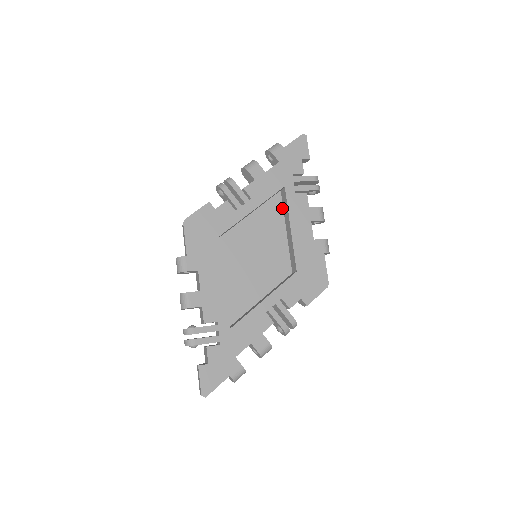
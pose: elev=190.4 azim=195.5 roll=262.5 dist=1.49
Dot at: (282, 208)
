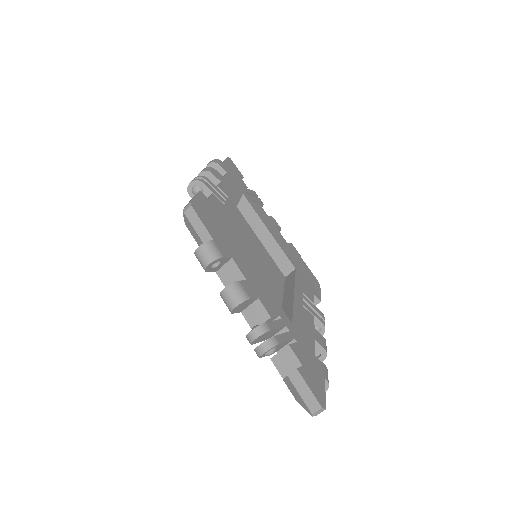
Dot at: (244, 218)
